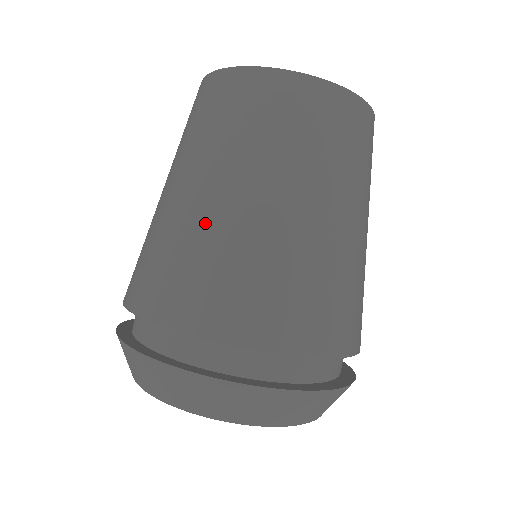
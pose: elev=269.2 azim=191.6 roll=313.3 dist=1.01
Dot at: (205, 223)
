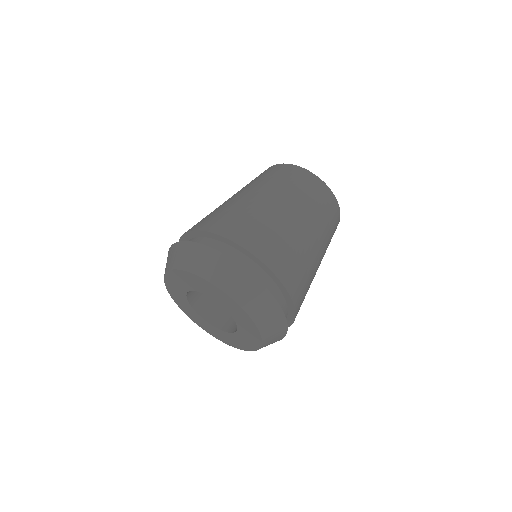
Dot at: (230, 202)
